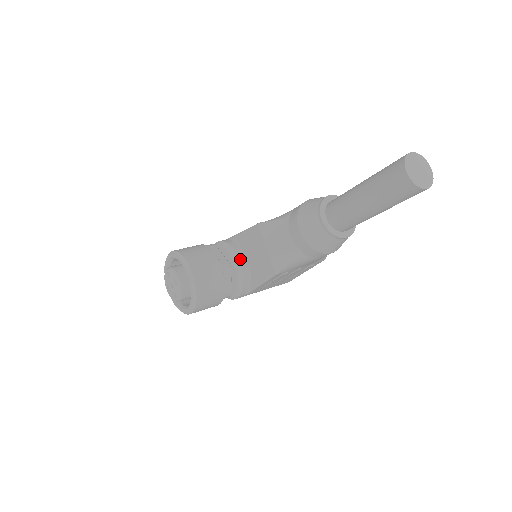
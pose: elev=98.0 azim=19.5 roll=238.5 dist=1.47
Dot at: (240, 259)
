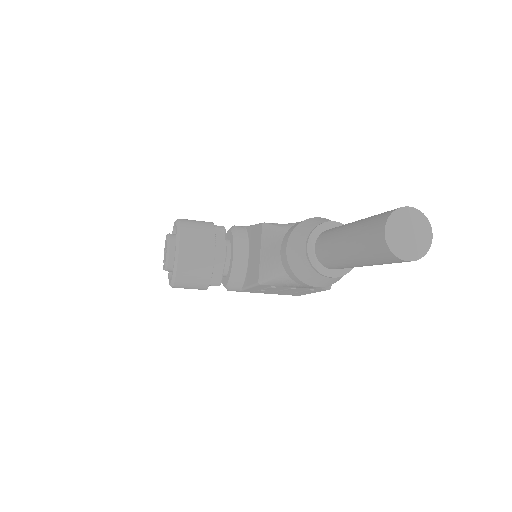
Dot at: (240, 253)
